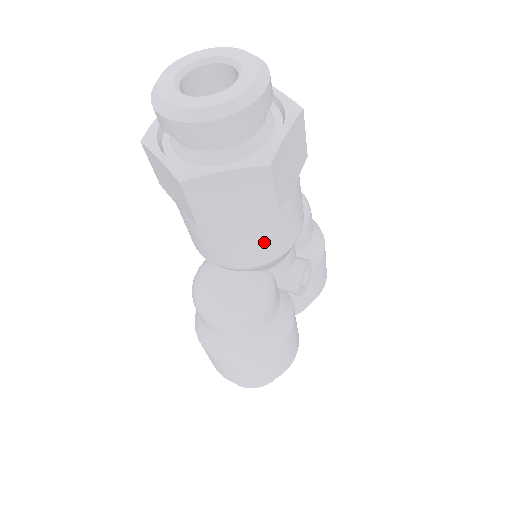
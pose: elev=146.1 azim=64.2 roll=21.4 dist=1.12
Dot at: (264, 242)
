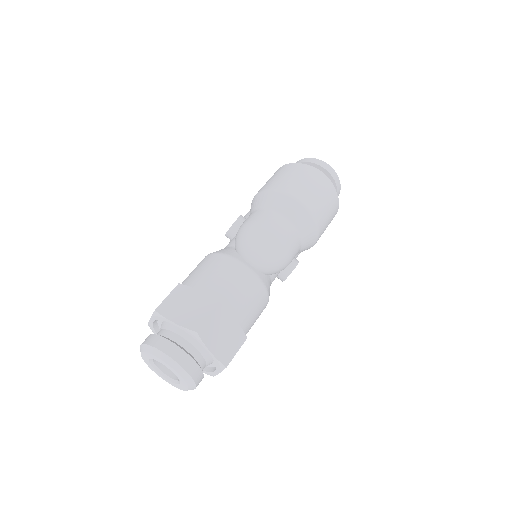
Dot at: occluded
